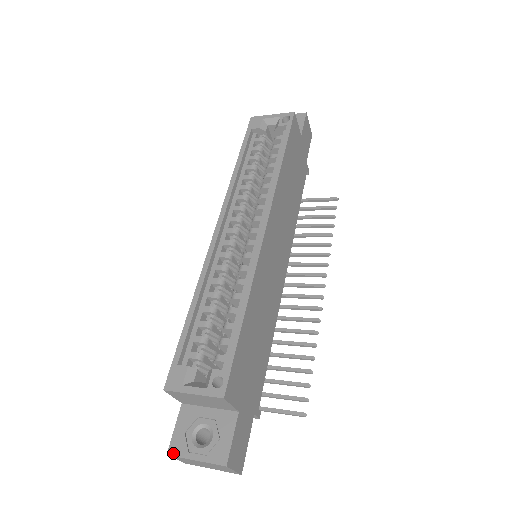
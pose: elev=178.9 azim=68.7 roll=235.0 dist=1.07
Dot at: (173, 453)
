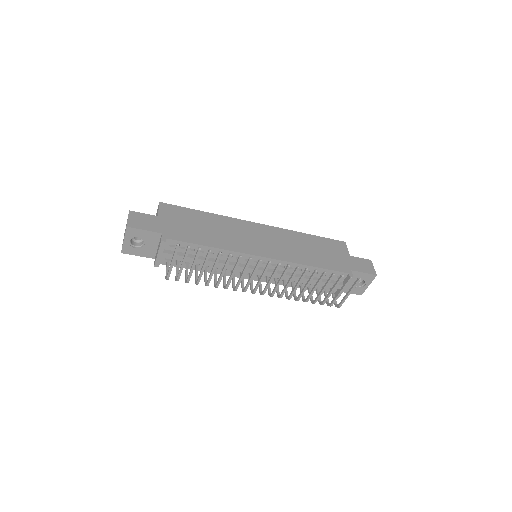
Dot at: occluded
